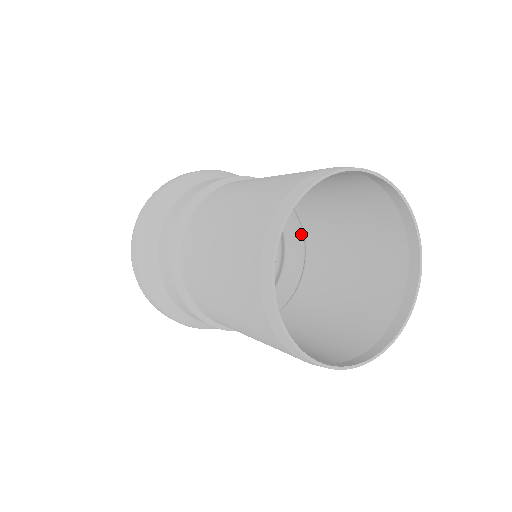
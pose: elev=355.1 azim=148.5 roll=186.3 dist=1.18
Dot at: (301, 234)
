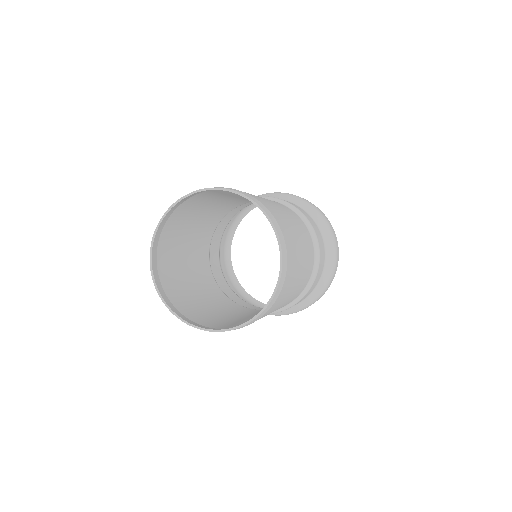
Dot at: (308, 222)
